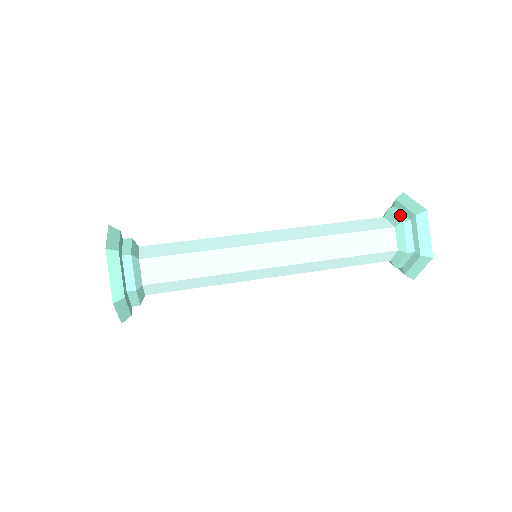
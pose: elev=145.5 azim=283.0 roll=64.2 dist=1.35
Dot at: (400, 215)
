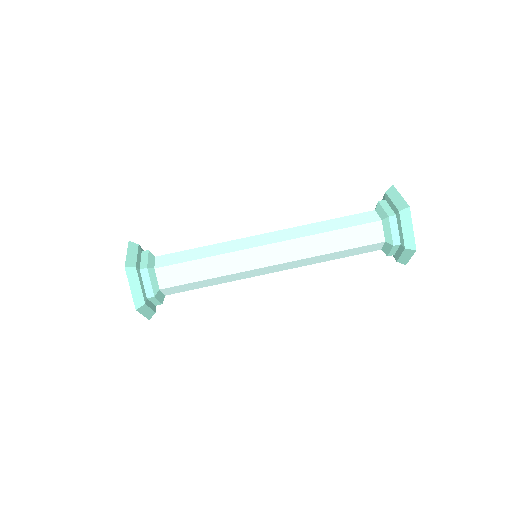
Dot at: (394, 234)
